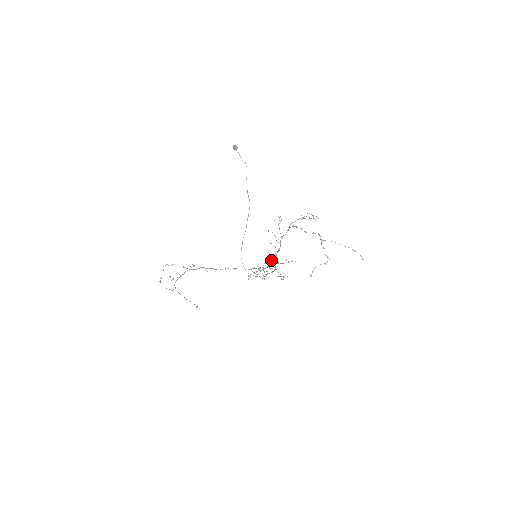
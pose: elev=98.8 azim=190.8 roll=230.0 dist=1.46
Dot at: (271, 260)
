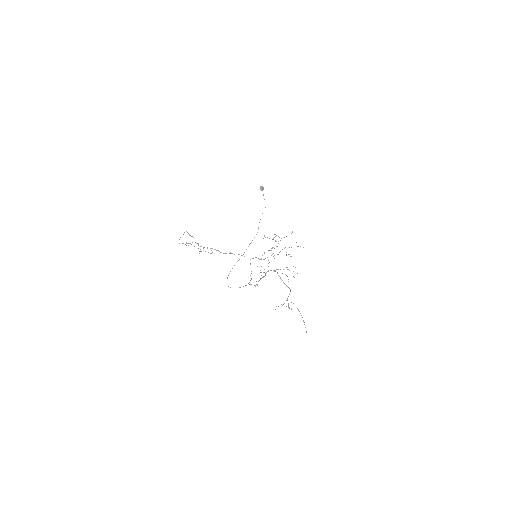
Dot at: occluded
